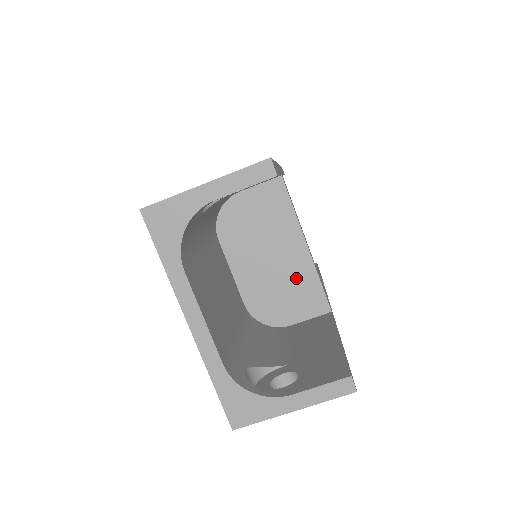
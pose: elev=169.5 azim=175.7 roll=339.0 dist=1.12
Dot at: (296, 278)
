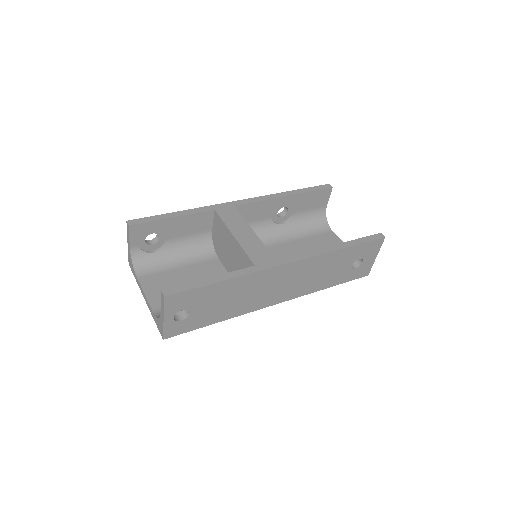
Dot at: (239, 257)
